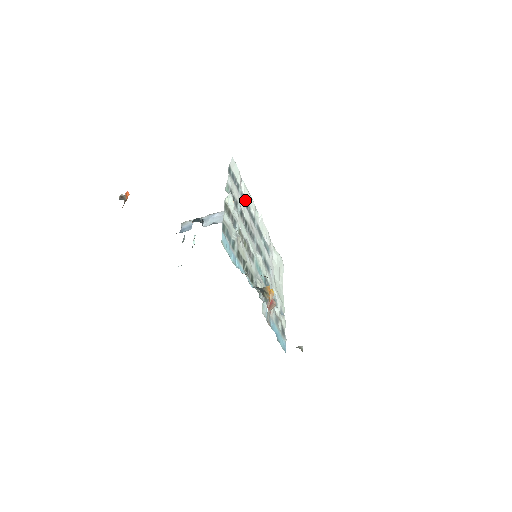
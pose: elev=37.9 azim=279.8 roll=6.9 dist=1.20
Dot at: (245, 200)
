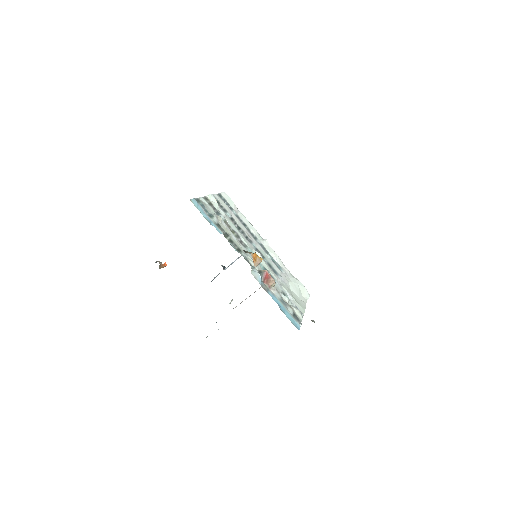
Dot at: (242, 221)
